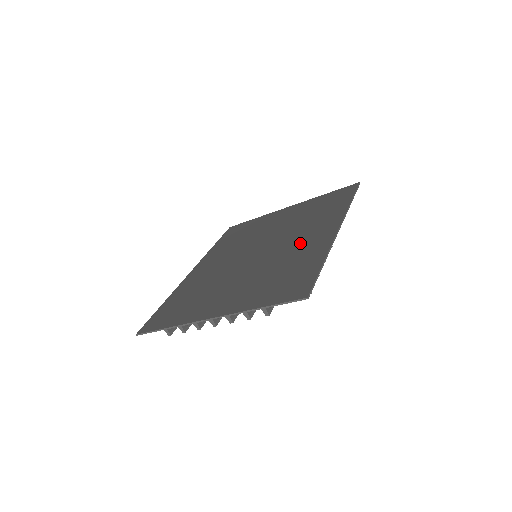
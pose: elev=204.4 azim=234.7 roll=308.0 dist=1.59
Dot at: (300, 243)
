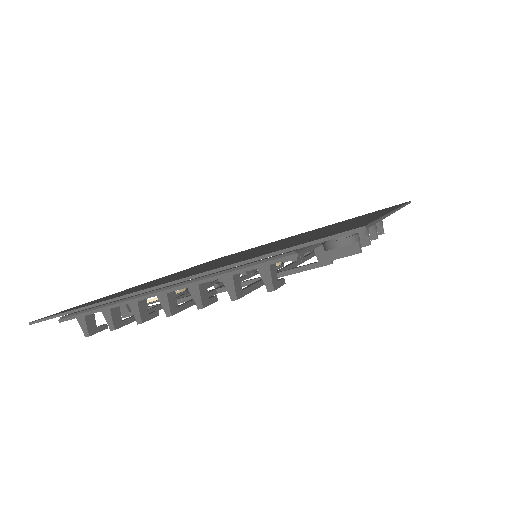
Dot at: occluded
